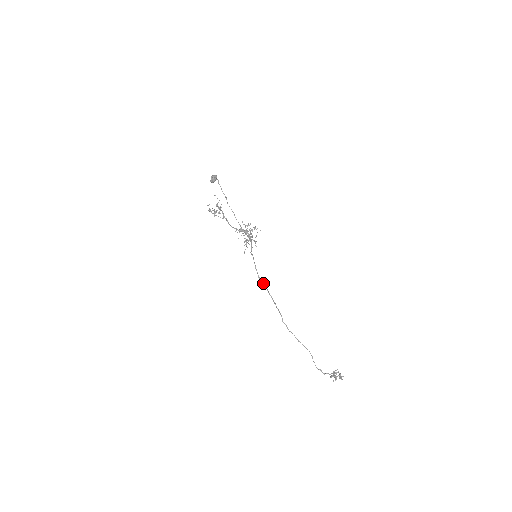
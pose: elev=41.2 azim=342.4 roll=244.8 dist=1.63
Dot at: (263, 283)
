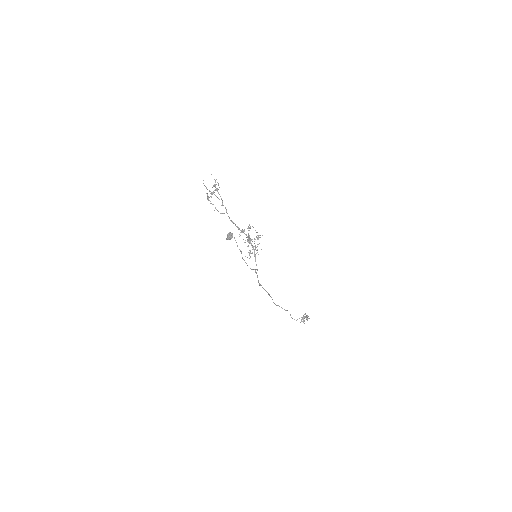
Dot at: (262, 287)
